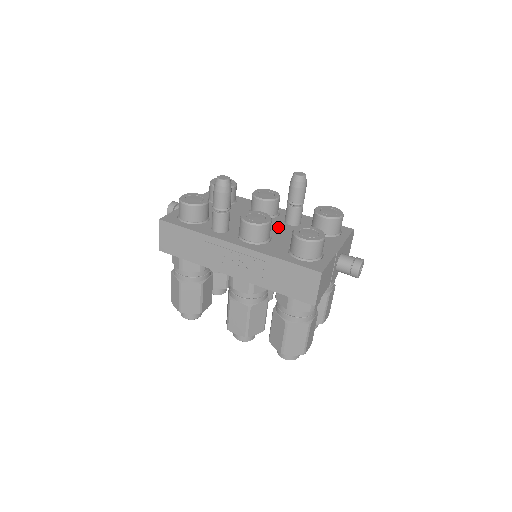
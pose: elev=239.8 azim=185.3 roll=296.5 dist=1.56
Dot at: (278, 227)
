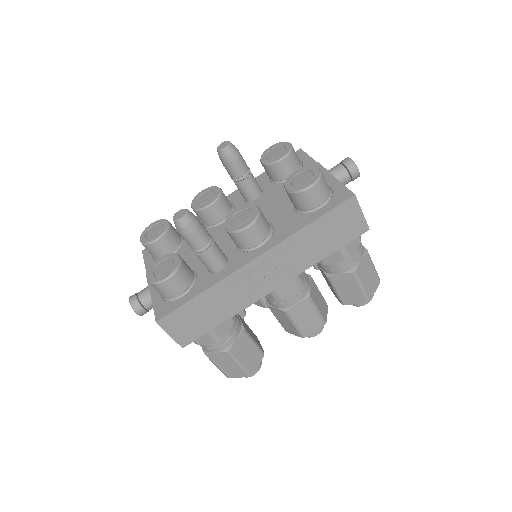
Dot at: occluded
